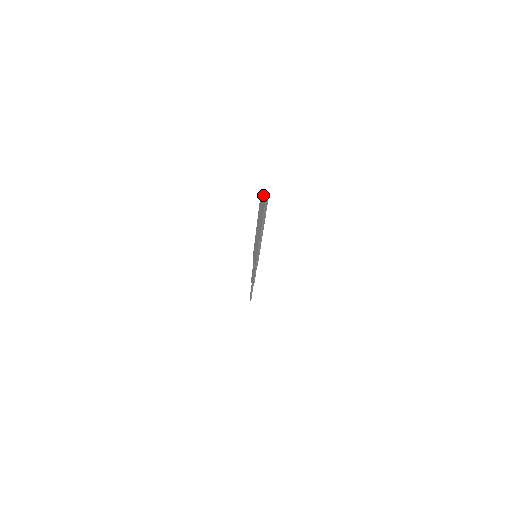
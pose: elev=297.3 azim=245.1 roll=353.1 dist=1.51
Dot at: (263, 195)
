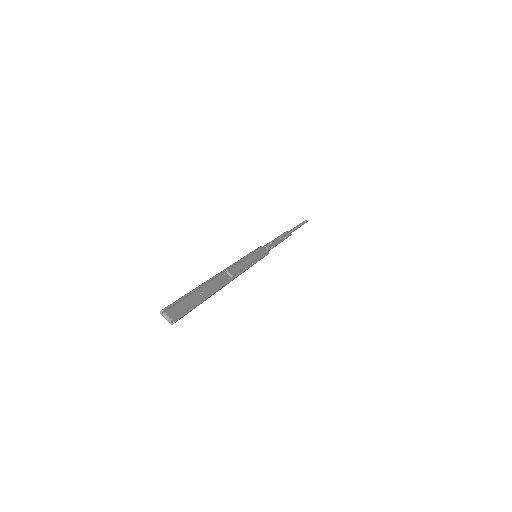
Dot at: (167, 318)
